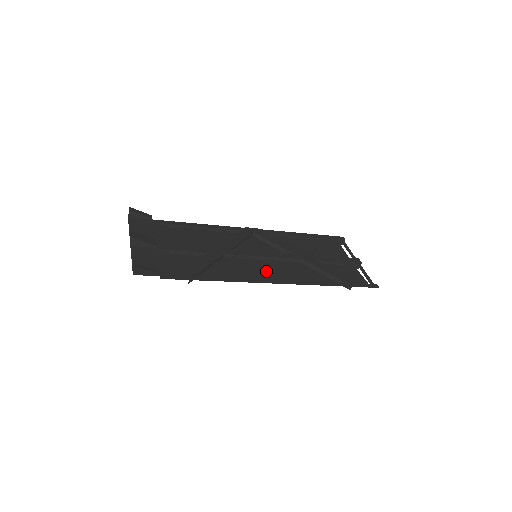
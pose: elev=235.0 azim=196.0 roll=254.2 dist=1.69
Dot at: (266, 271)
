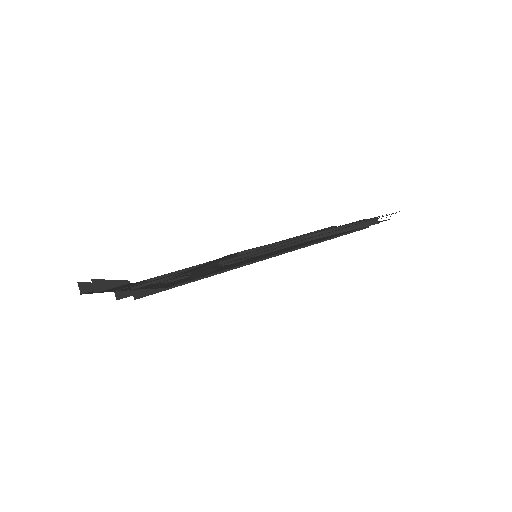
Dot at: occluded
